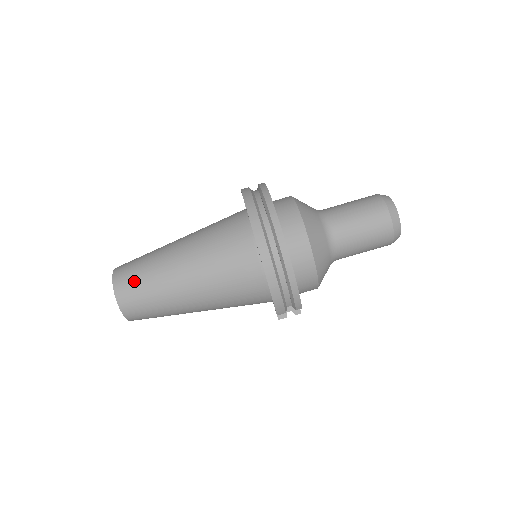
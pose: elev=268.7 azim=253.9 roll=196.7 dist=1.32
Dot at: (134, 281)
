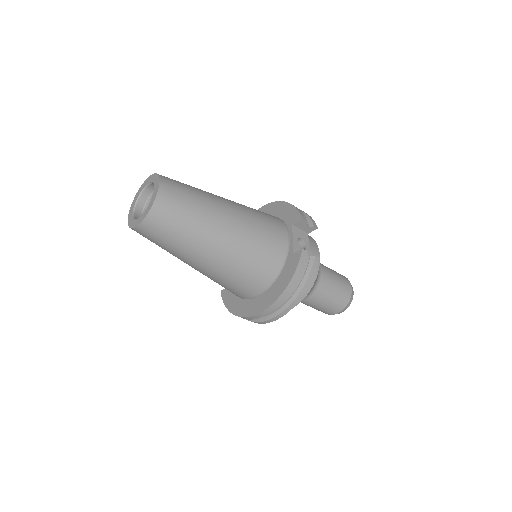
Dot at: (159, 238)
